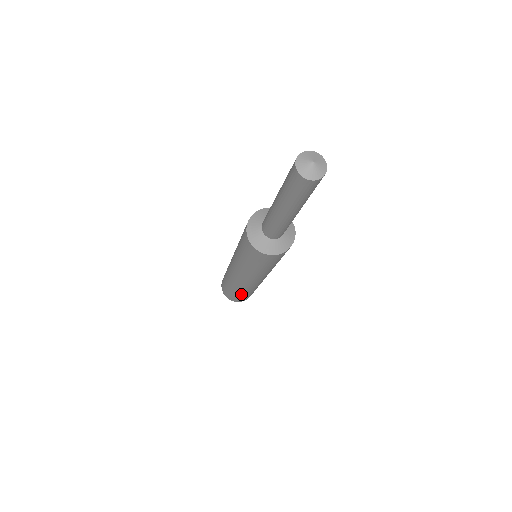
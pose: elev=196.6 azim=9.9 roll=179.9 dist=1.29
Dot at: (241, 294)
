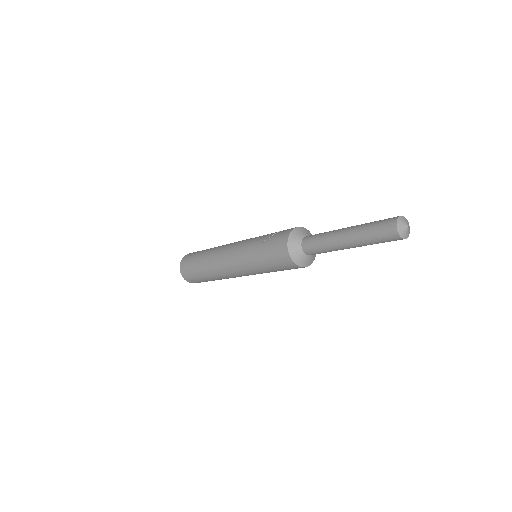
Dot at: occluded
